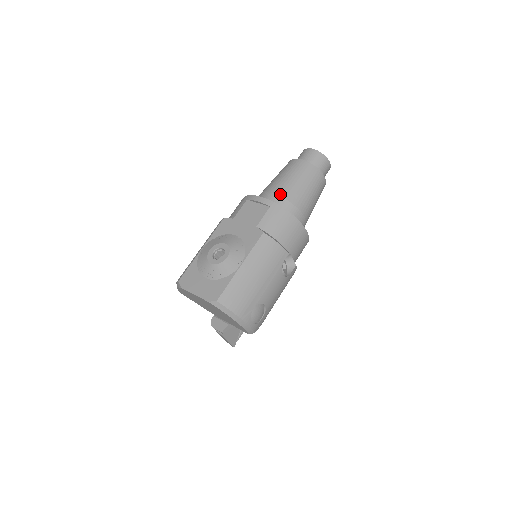
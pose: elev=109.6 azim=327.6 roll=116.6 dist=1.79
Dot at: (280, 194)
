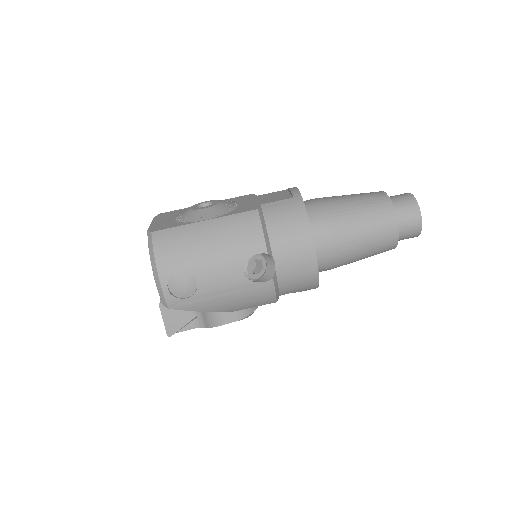
Dot at: (323, 202)
